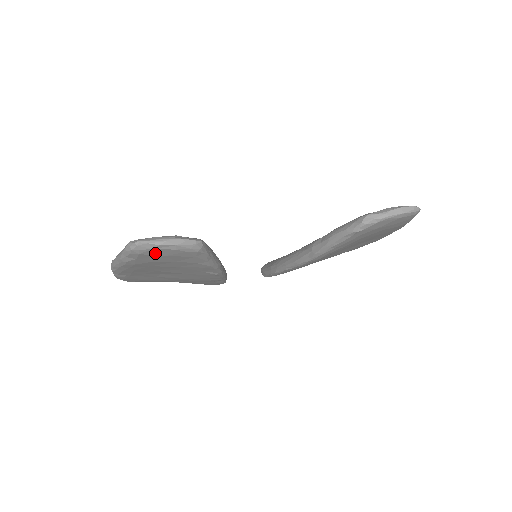
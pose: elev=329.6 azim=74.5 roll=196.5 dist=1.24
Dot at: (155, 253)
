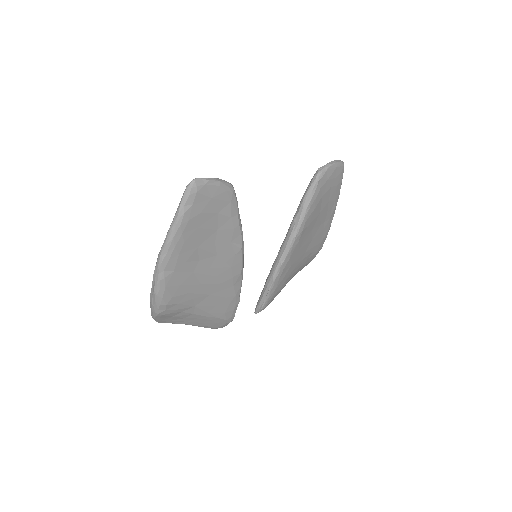
Dot at: (206, 192)
